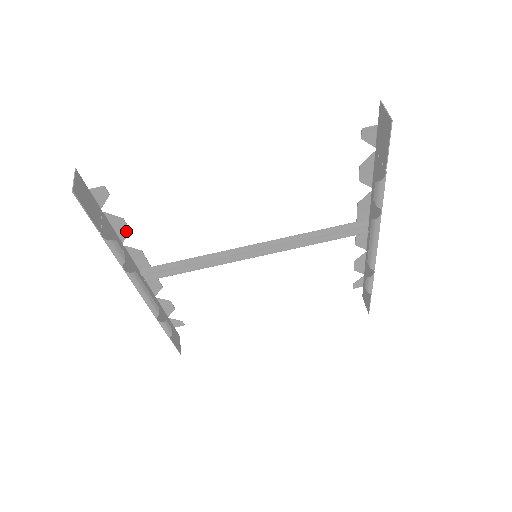
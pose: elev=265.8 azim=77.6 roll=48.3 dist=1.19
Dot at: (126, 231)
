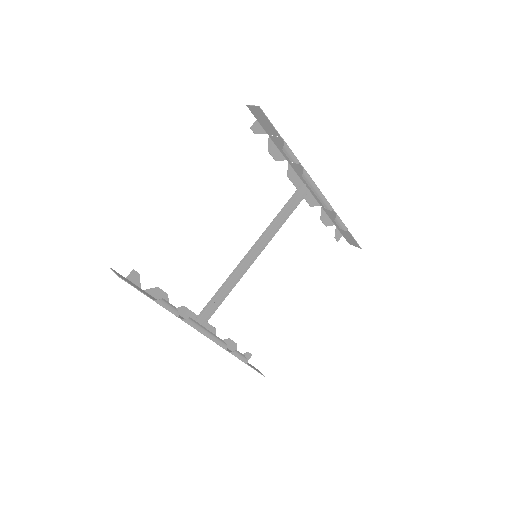
Dot at: (165, 296)
